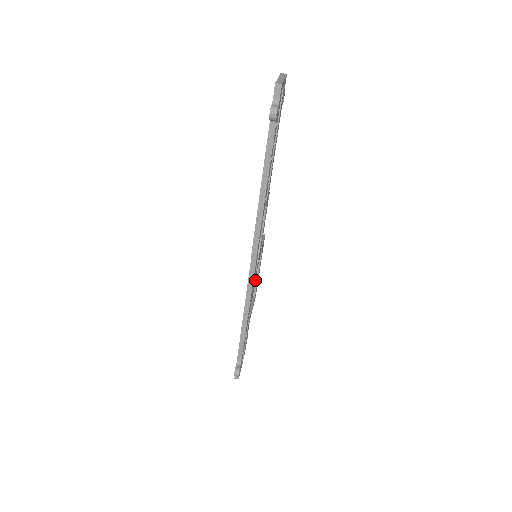
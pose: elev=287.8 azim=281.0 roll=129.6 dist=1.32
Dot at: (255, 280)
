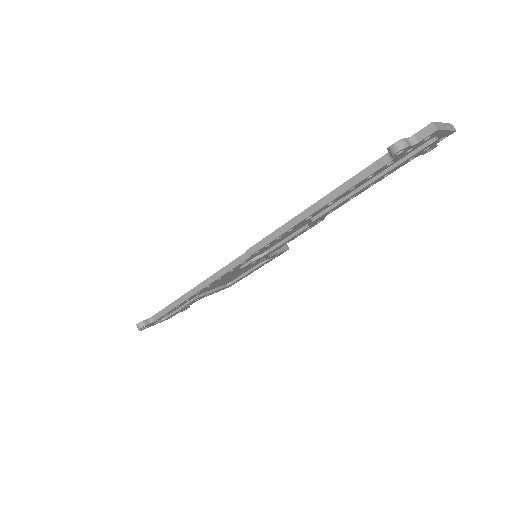
Dot at: (241, 274)
